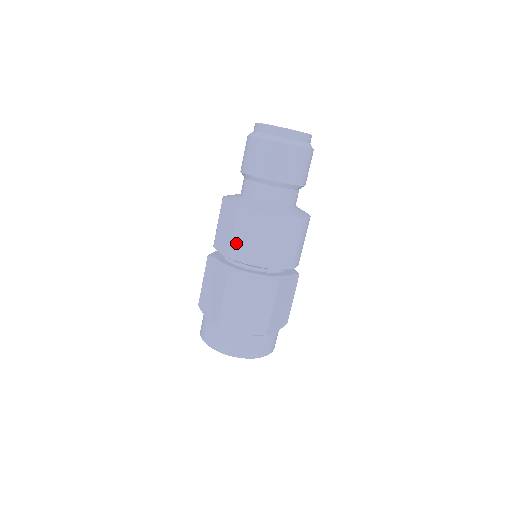
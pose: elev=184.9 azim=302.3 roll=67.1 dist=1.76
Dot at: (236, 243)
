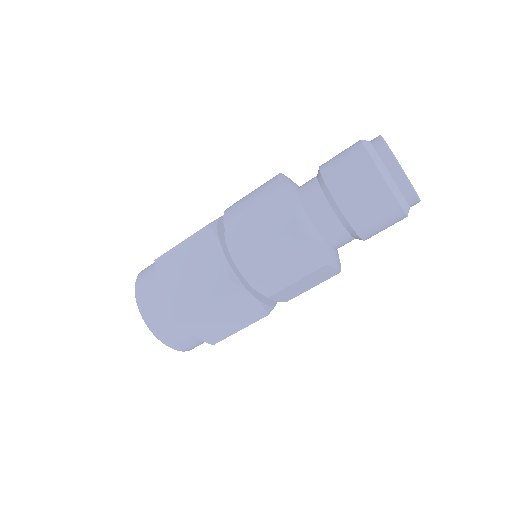
Dot at: (262, 259)
